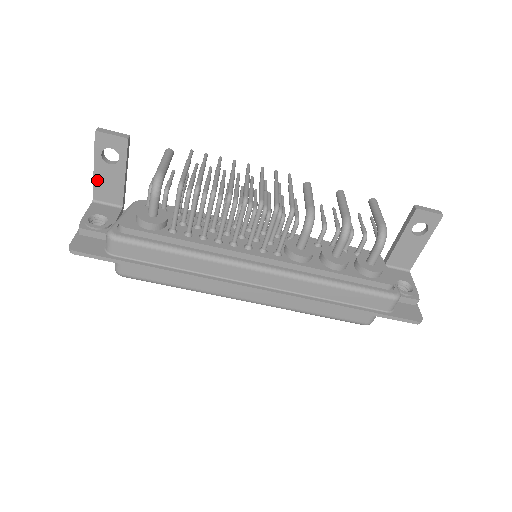
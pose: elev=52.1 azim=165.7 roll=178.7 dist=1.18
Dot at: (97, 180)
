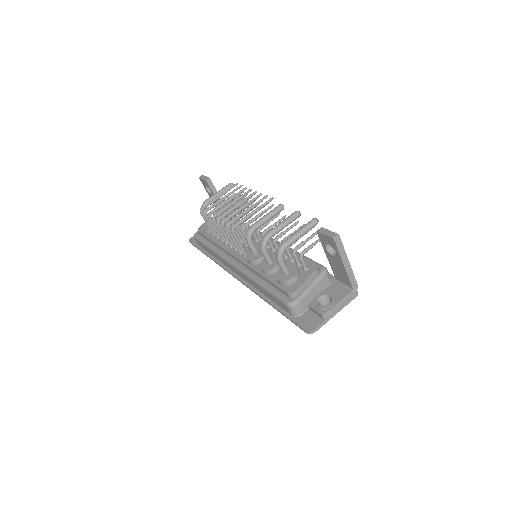
Dot at: (213, 202)
